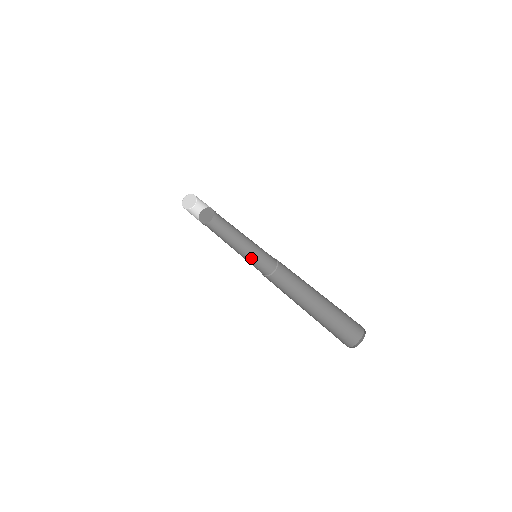
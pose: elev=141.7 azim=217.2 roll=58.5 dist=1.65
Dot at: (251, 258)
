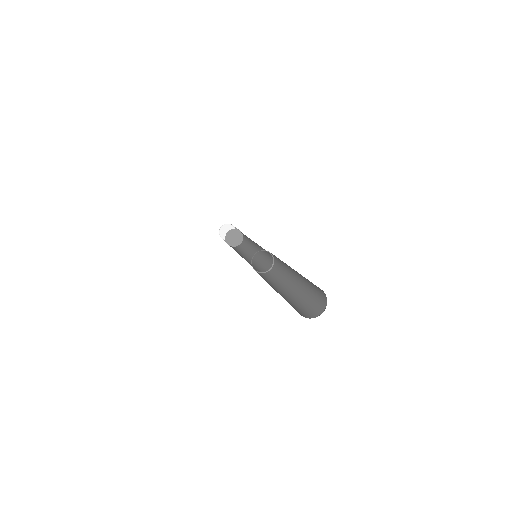
Dot at: (260, 260)
